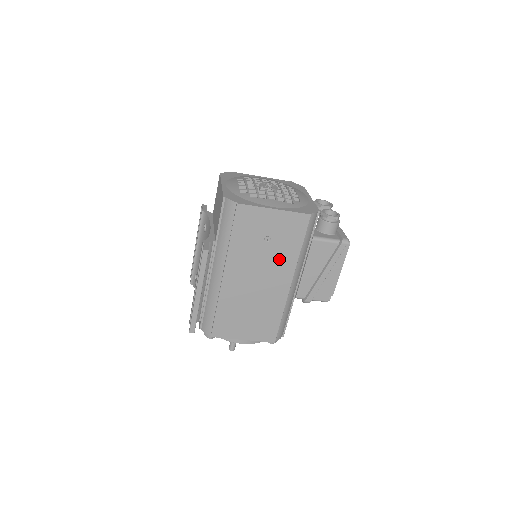
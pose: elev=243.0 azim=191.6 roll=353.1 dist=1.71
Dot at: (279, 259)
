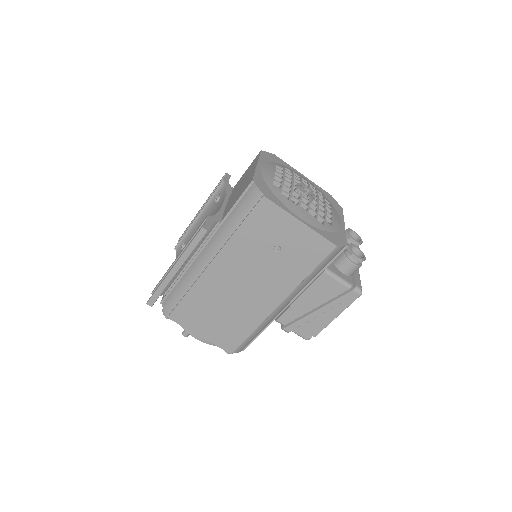
Dot at: (279, 275)
